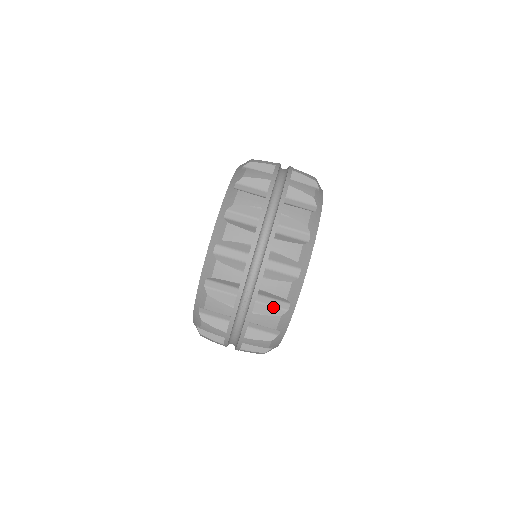
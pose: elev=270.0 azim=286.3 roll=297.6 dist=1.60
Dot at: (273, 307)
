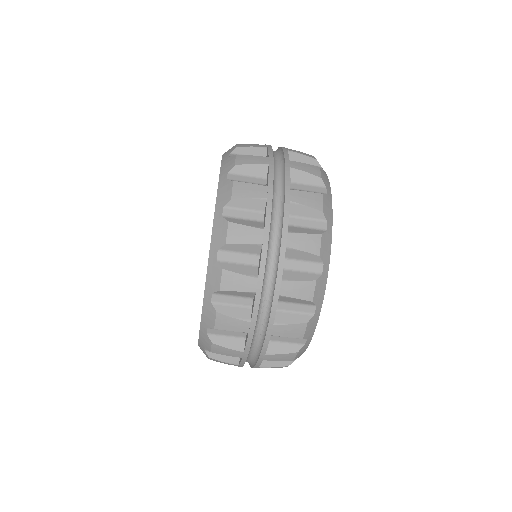
Dot at: (296, 313)
